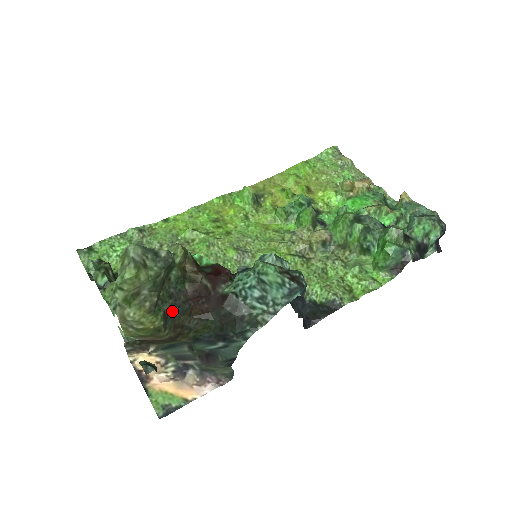
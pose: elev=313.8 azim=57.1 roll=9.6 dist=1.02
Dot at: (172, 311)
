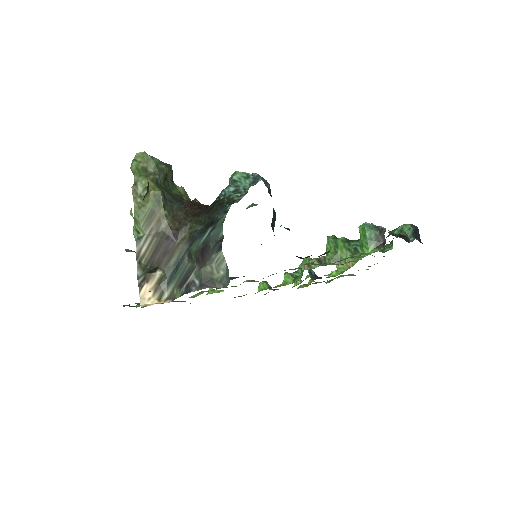
Dot at: (171, 200)
